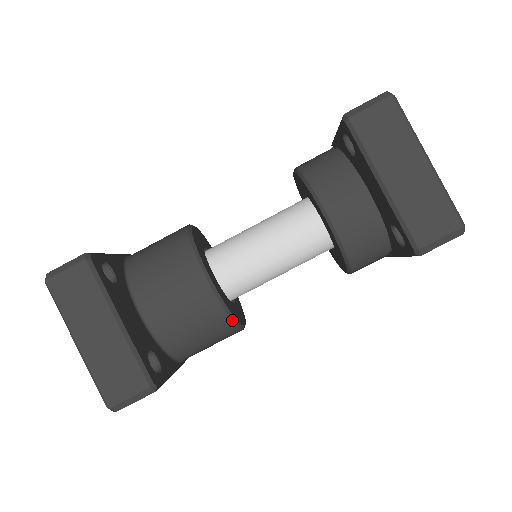
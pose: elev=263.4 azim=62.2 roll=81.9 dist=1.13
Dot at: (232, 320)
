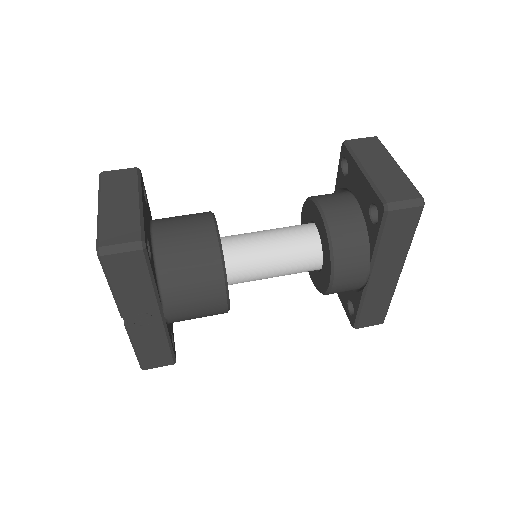
Dot at: (222, 266)
